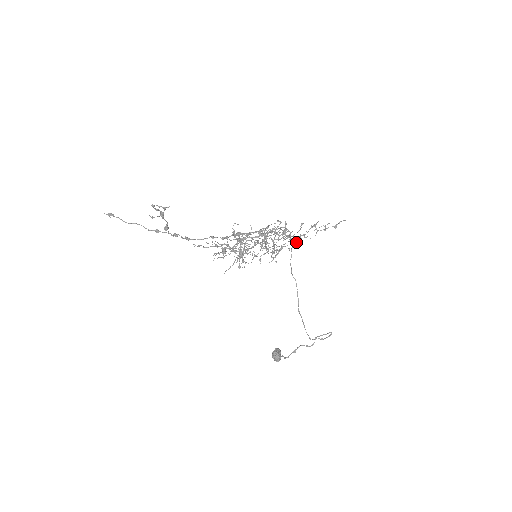
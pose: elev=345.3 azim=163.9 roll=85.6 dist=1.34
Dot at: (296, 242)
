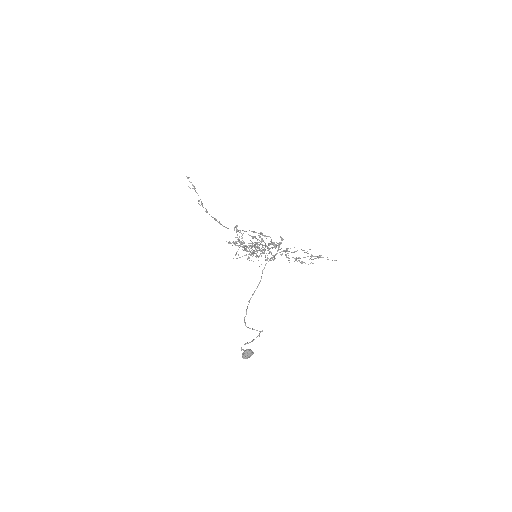
Dot at: (289, 260)
